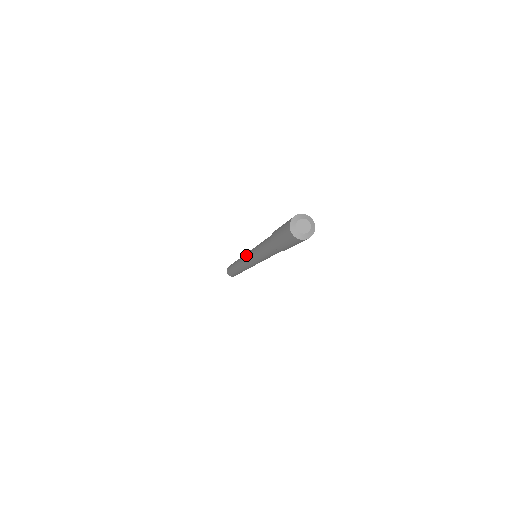
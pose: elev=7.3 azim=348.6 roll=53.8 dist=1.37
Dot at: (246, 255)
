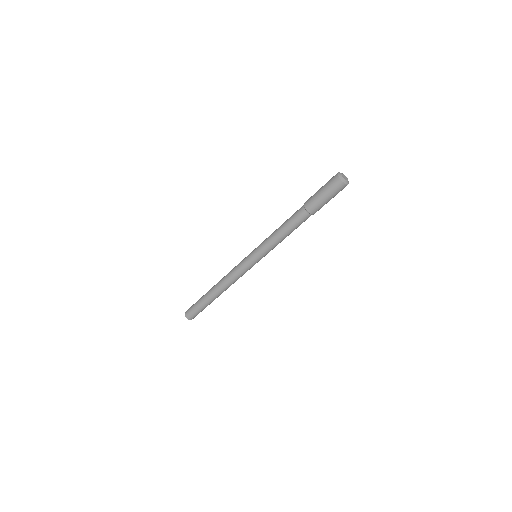
Dot at: (245, 259)
